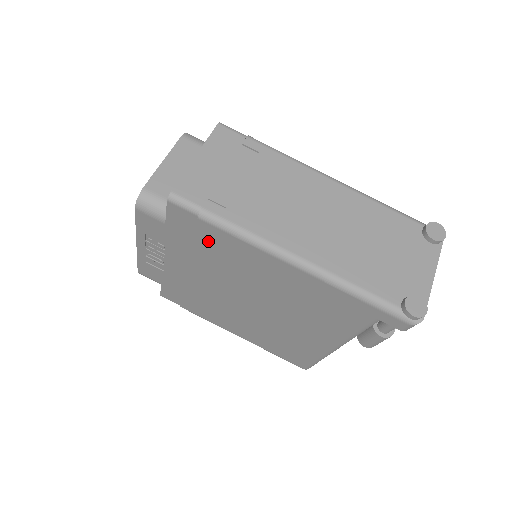
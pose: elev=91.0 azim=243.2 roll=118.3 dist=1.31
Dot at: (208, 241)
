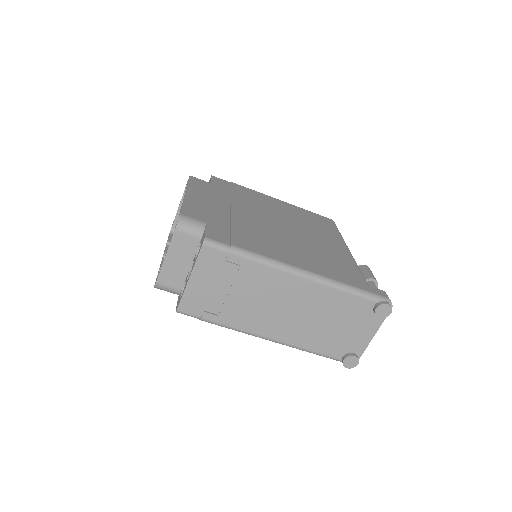
Dot at: occluded
